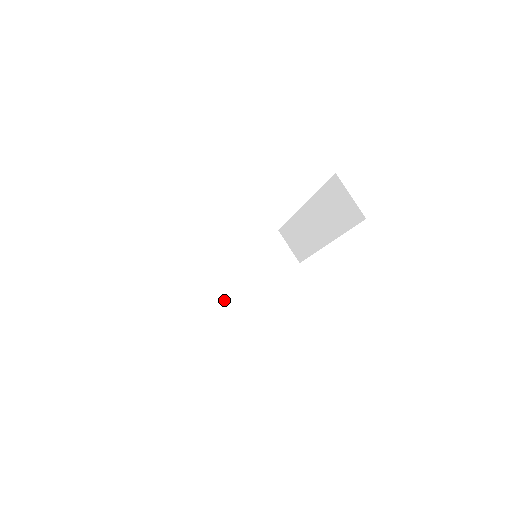
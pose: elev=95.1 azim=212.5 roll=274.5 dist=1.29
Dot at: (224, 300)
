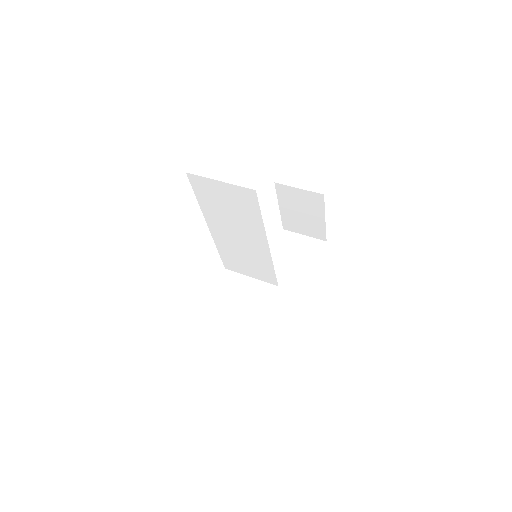
Dot at: occluded
